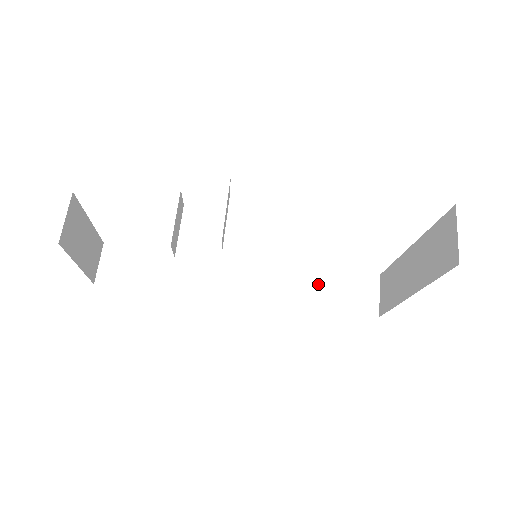
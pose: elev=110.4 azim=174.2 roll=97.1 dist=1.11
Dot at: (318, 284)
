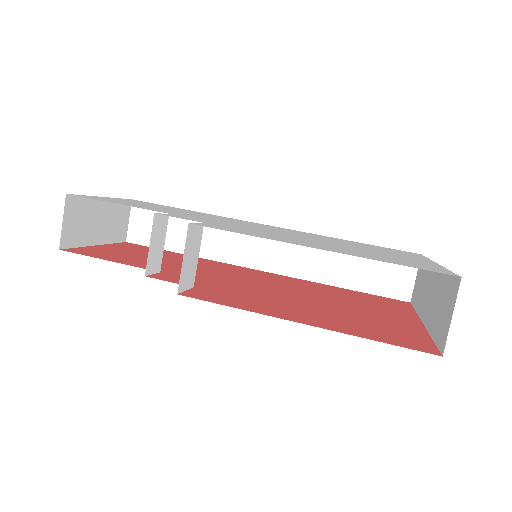
Dot at: (346, 259)
